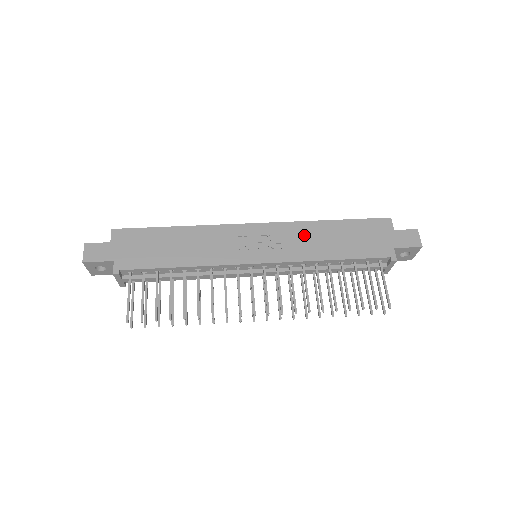
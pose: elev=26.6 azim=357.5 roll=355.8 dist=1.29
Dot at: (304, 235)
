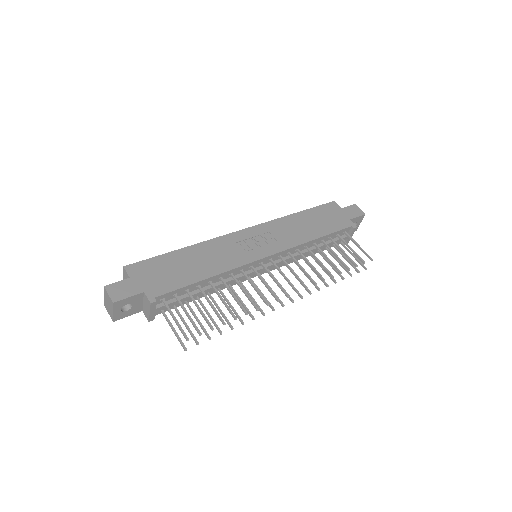
Dot at: (286, 227)
